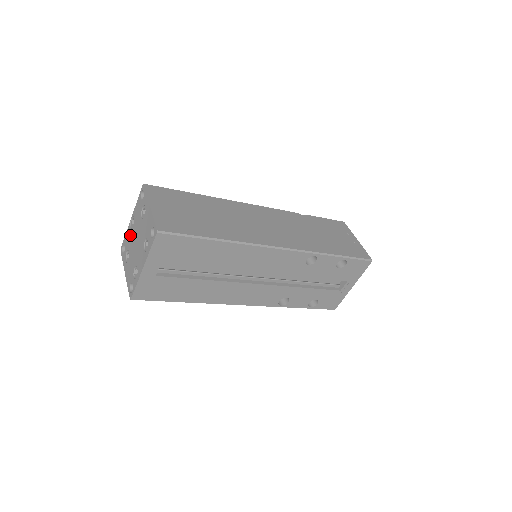
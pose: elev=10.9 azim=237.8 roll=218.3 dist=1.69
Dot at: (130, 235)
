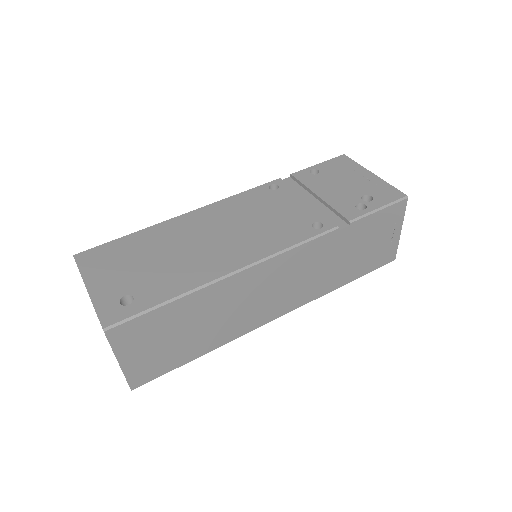
Dot at: occluded
